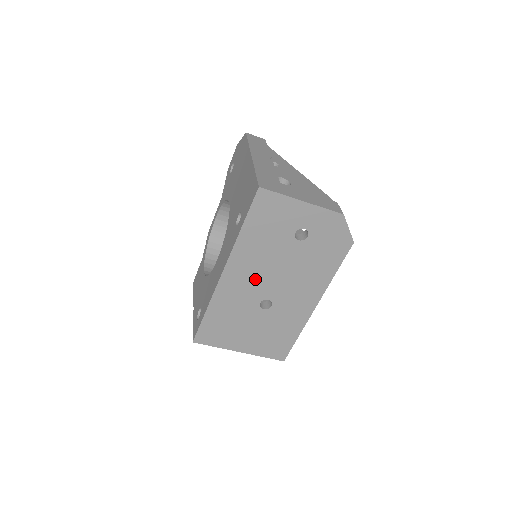
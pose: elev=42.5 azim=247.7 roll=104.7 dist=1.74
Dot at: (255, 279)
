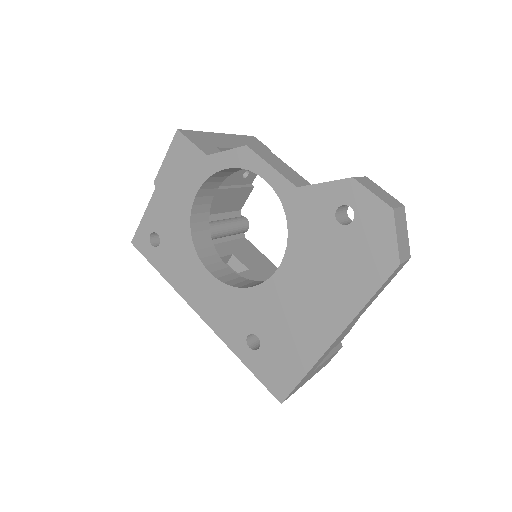
Dot at: occluded
